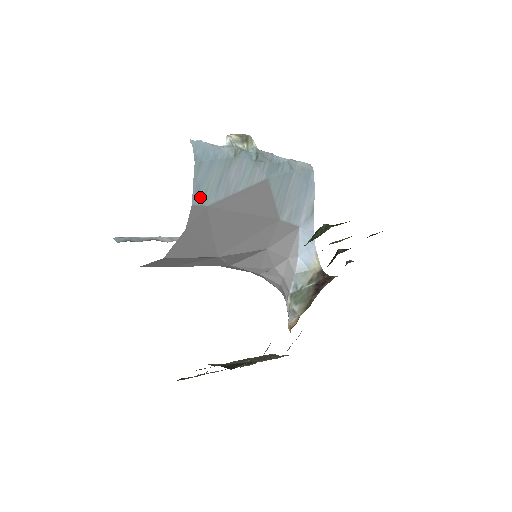
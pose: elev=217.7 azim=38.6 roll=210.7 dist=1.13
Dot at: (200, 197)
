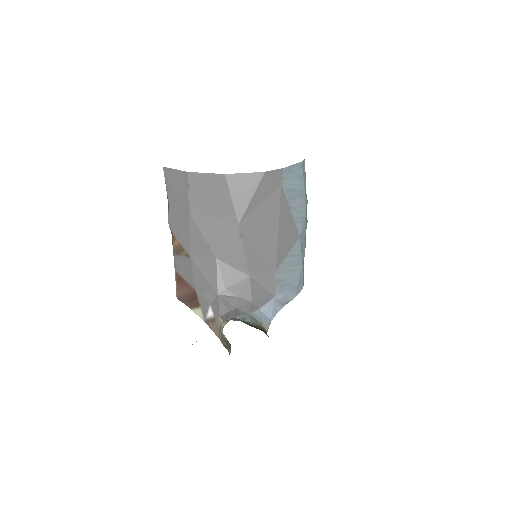
Dot at: (286, 175)
